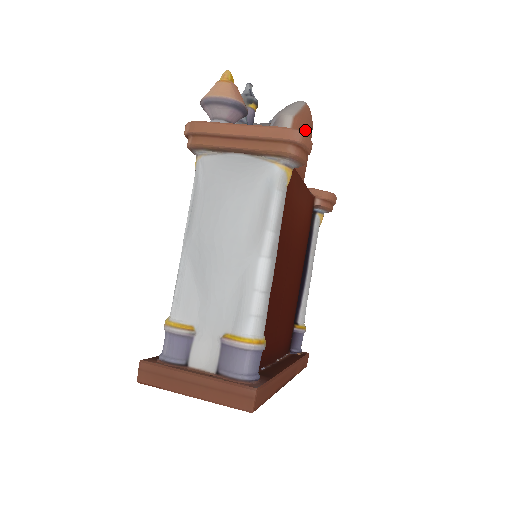
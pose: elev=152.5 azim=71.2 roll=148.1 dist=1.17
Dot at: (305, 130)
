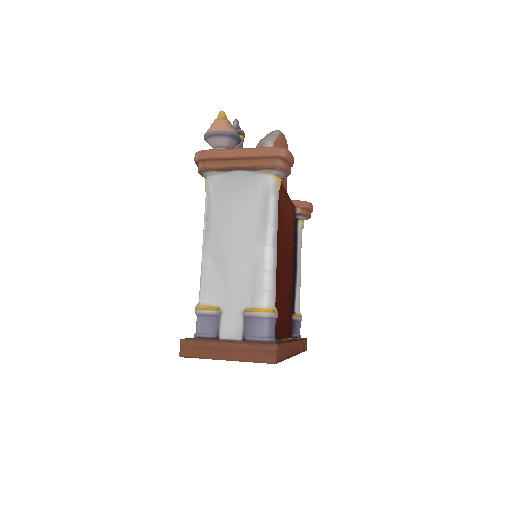
Dot at: occluded
